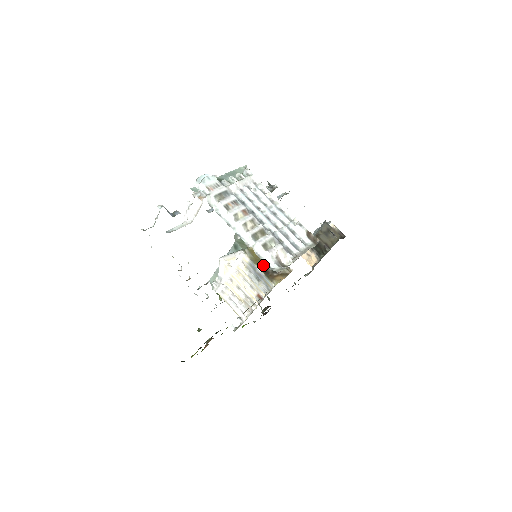
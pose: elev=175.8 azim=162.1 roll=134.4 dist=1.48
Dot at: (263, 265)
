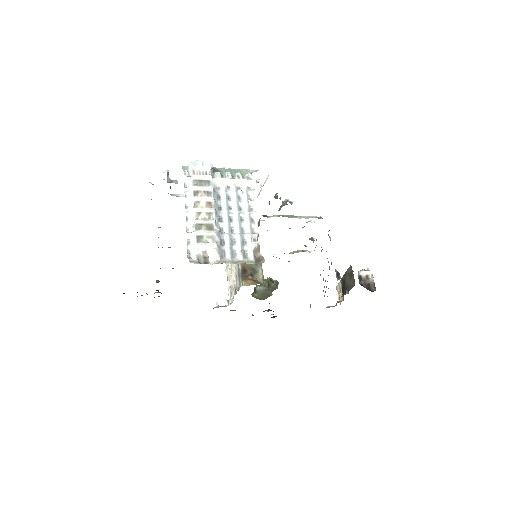
Dot at: (247, 264)
